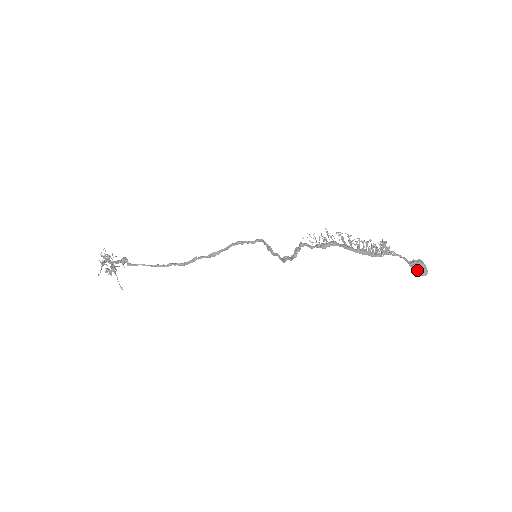
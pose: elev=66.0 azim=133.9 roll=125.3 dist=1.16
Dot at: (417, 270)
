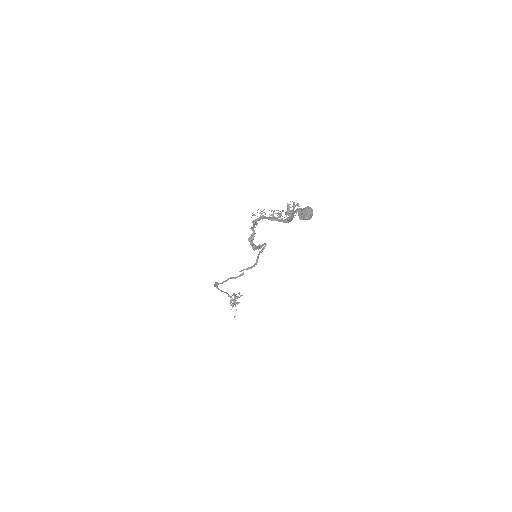
Dot at: (300, 215)
